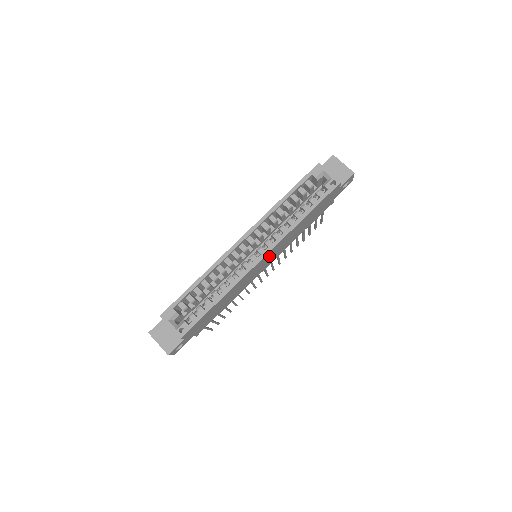
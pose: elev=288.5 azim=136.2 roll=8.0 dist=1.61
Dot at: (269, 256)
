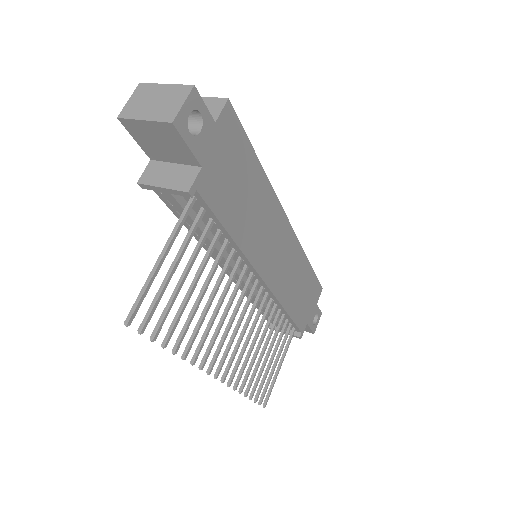
Dot at: (284, 247)
